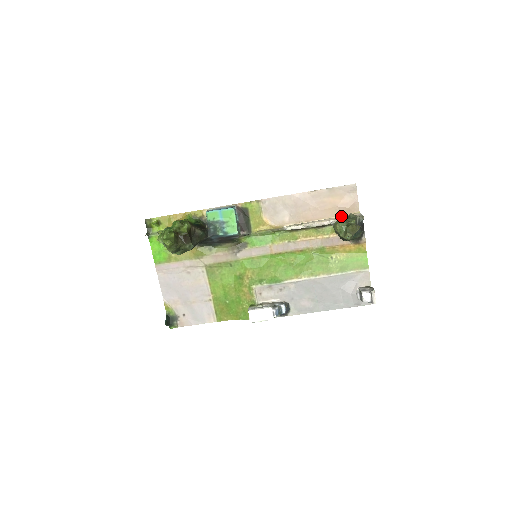
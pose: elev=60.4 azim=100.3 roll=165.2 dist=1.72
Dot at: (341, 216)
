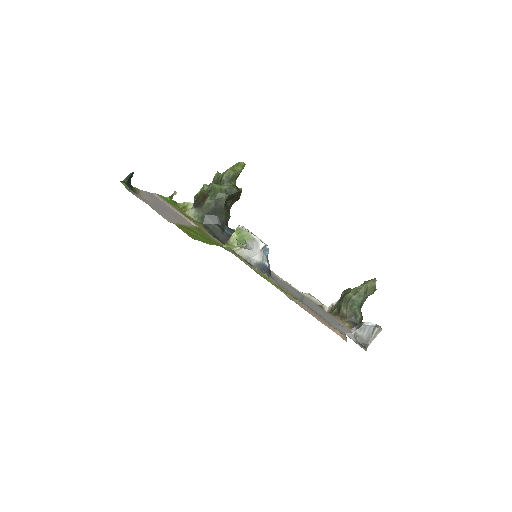
Dot at: occluded
